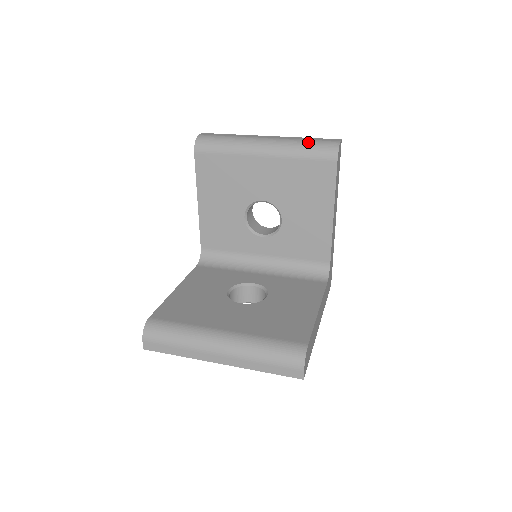
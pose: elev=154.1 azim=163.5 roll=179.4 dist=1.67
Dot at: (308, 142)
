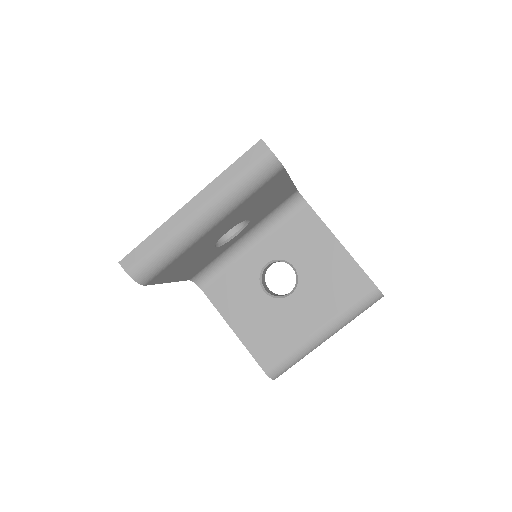
Dot at: (243, 181)
